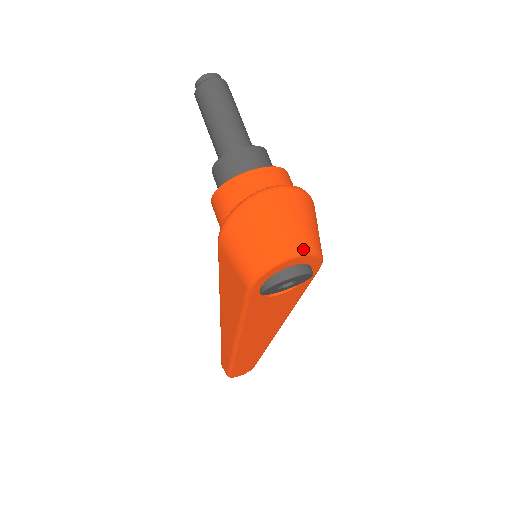
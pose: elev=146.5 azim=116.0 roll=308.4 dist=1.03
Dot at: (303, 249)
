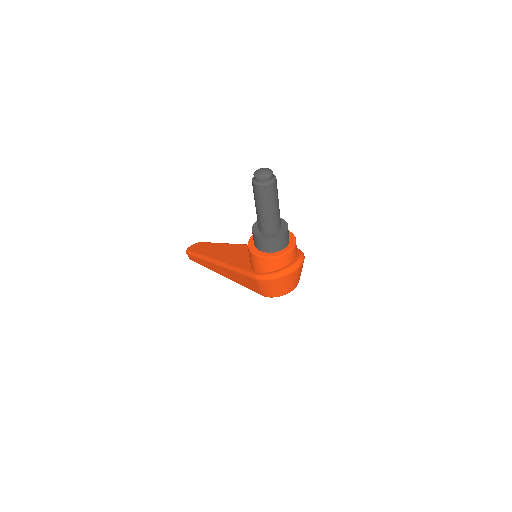
Dot at: (296, 286)
